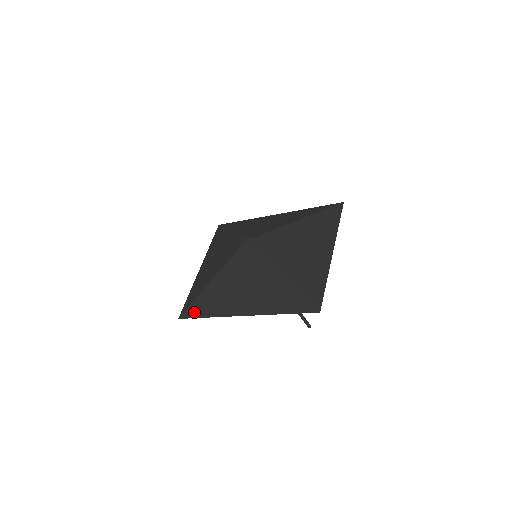
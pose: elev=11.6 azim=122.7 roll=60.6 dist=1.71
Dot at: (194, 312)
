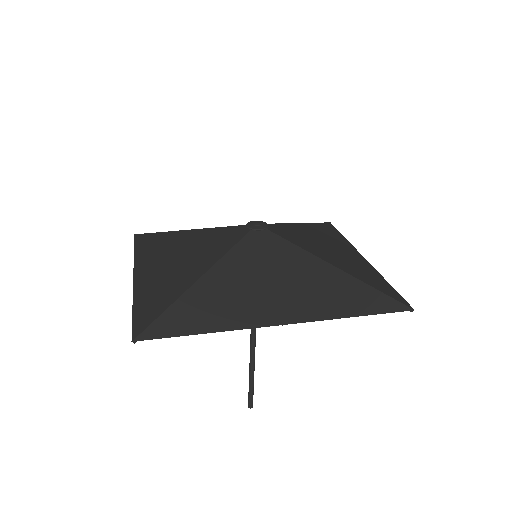
Dot at: (173, 326)
